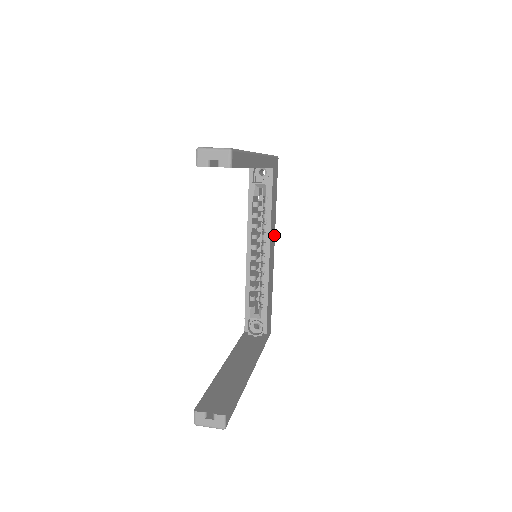
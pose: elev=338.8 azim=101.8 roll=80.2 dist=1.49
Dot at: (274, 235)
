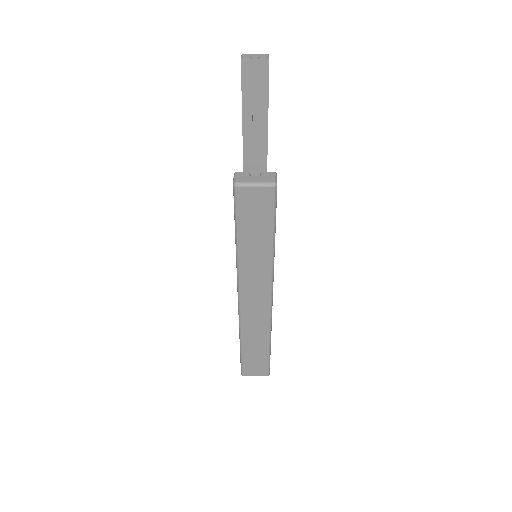
Dot at: occluded
